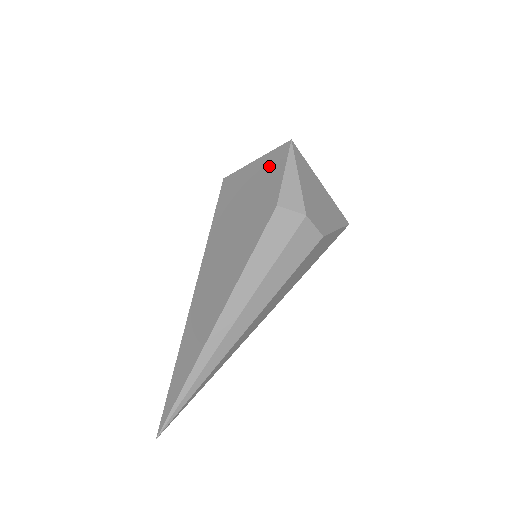
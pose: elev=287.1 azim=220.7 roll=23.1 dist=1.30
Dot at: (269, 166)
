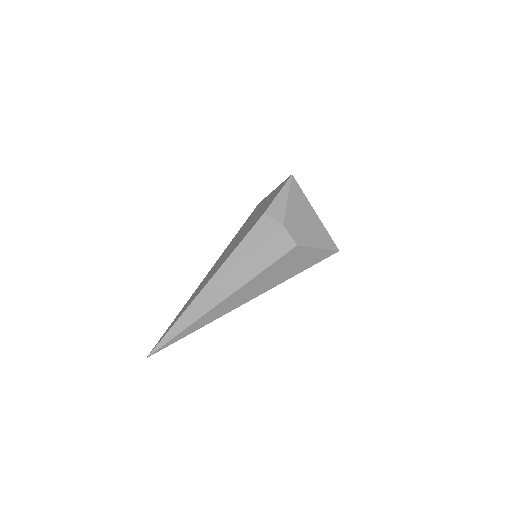
Dot at: occluded
